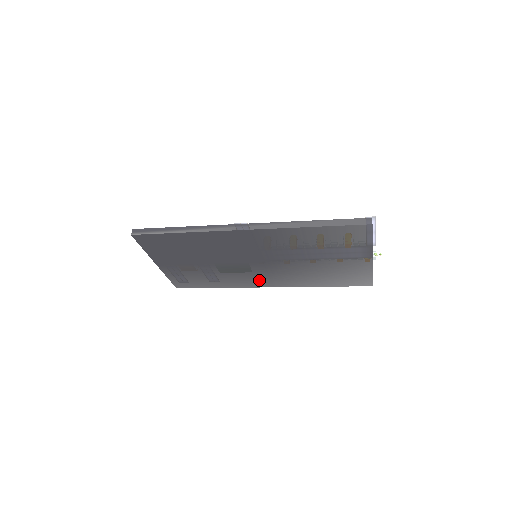
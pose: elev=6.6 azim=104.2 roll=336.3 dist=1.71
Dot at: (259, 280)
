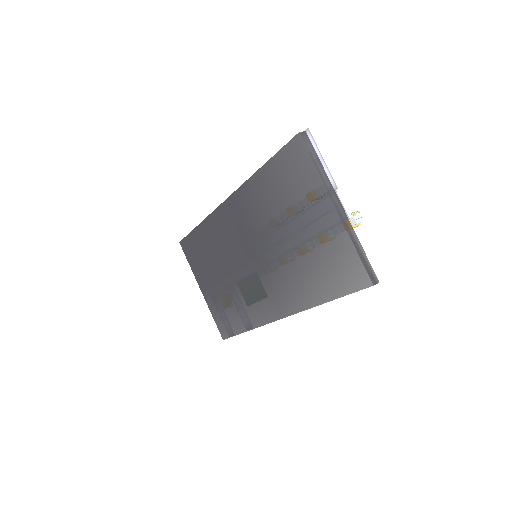
Dot at: (268, 303)
